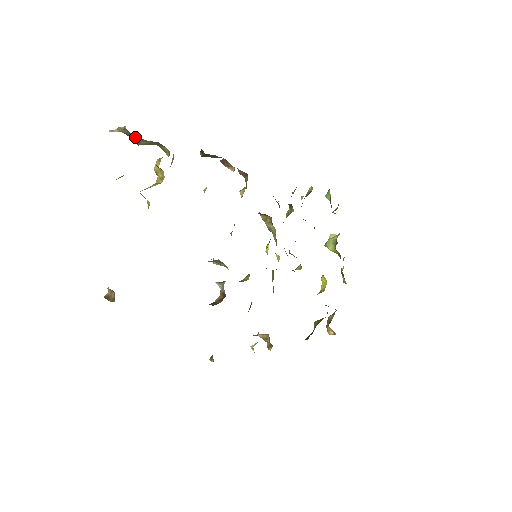
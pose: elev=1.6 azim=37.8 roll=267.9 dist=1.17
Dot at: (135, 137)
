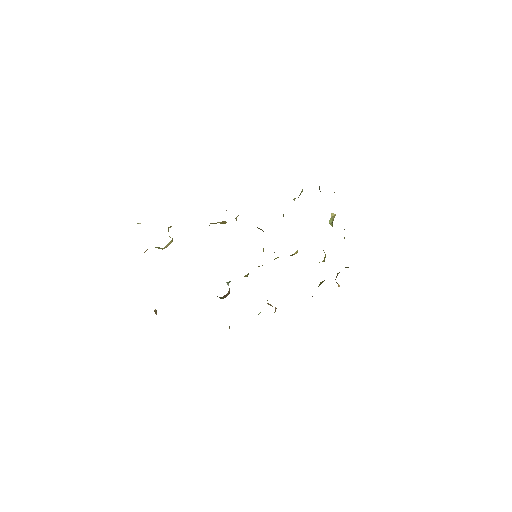
Dot at: occluded
